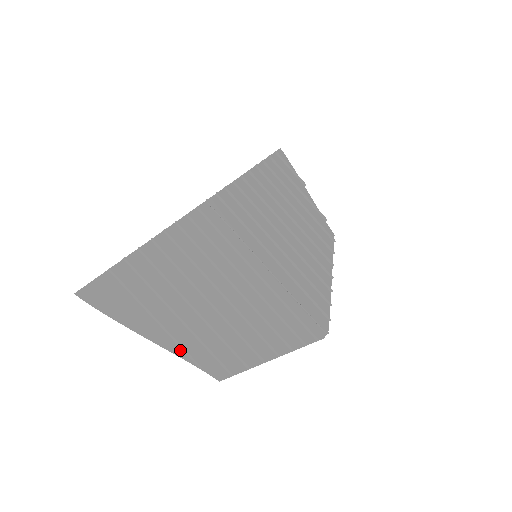
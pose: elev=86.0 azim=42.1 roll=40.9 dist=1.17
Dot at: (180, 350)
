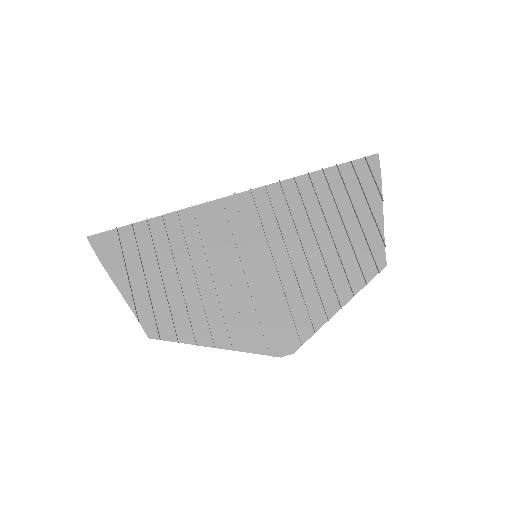
Dot at: (133, 302)
